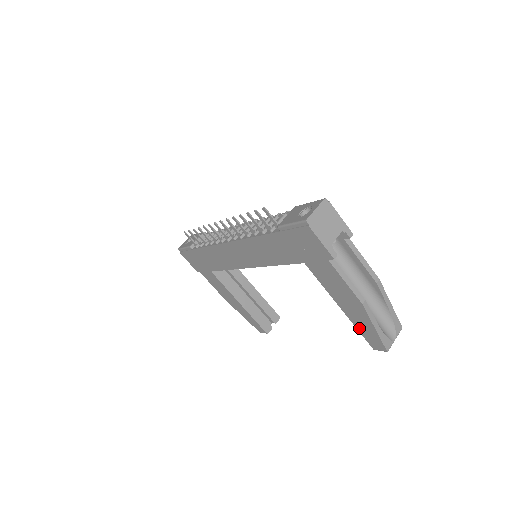
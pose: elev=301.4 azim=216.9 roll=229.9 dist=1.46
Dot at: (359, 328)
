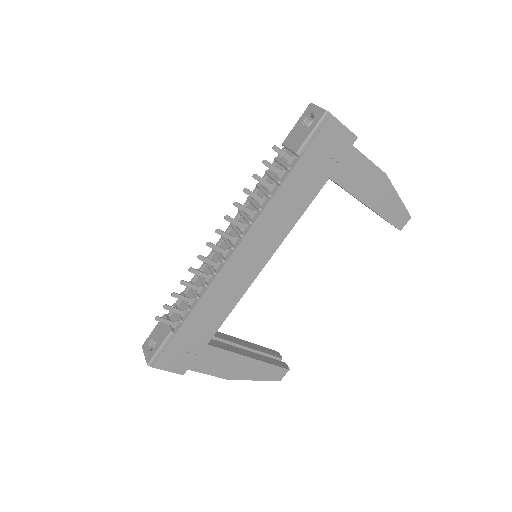
Dot at: (386, 215)
